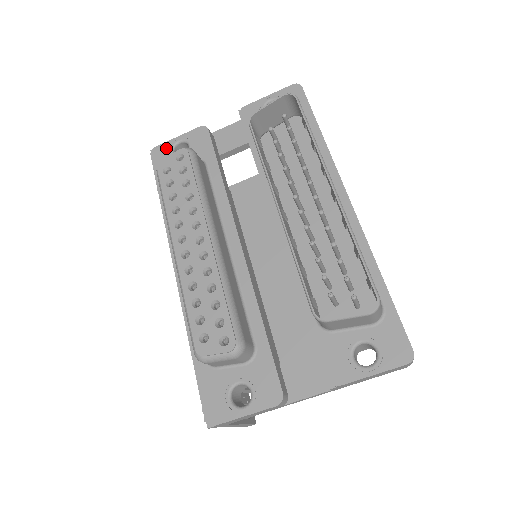
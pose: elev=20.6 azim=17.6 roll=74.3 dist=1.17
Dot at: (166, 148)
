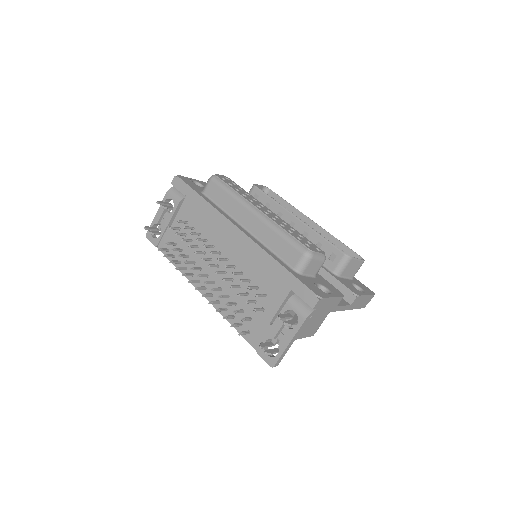
Dot at: (188, 179)
